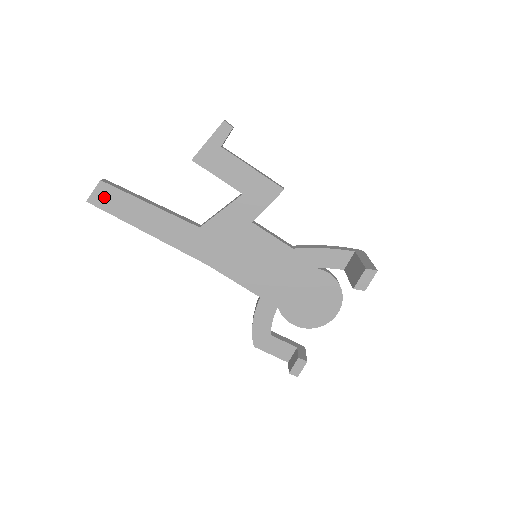
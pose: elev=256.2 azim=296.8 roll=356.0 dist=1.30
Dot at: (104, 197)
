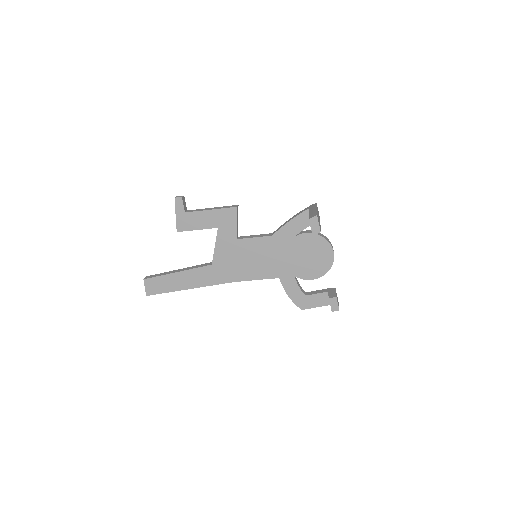
Dot at: (152, 287)
